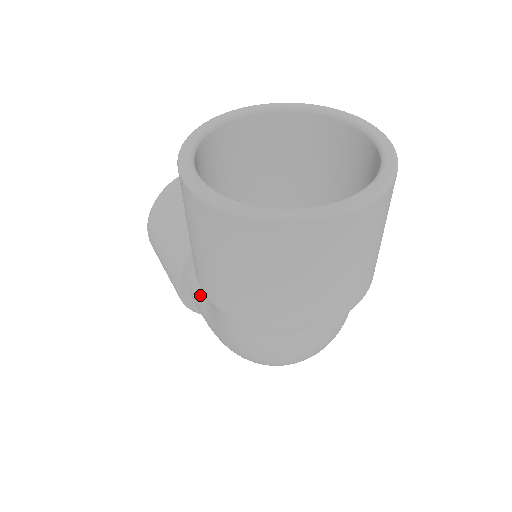
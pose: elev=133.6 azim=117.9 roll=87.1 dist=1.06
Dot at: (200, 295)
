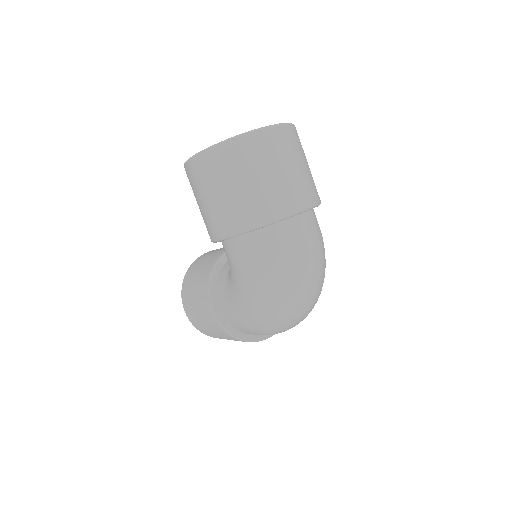
Dot at: (226, 294)
